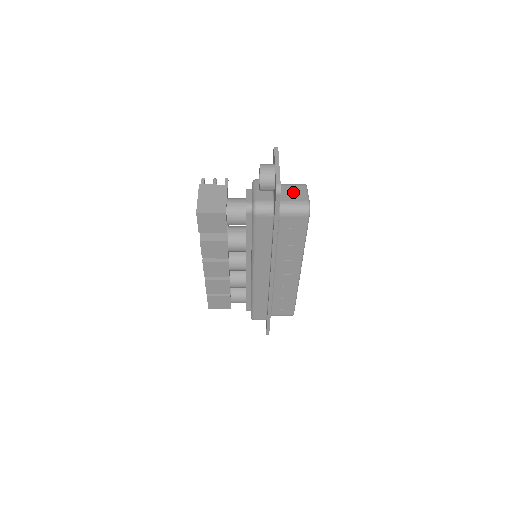
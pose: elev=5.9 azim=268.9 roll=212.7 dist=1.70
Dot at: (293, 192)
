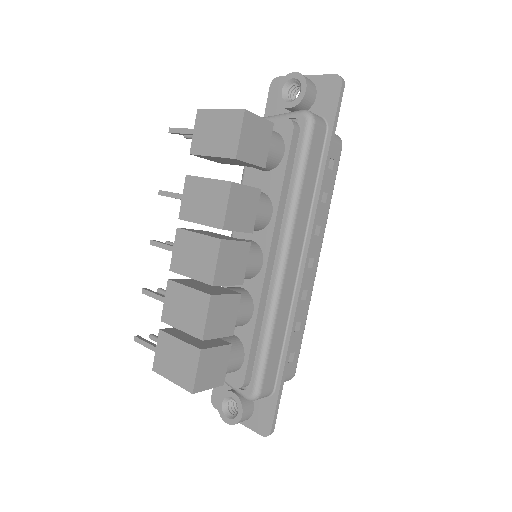
Dot at: occluded
